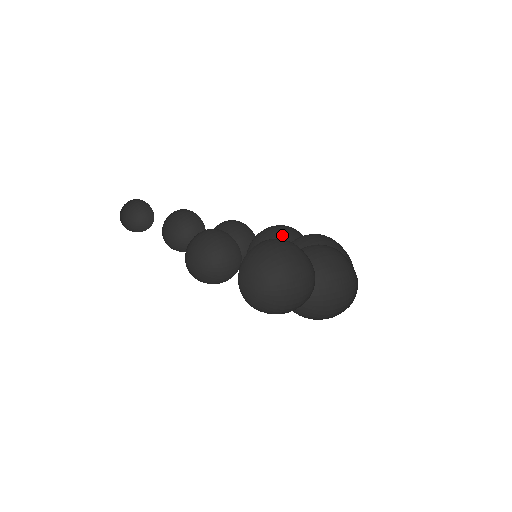
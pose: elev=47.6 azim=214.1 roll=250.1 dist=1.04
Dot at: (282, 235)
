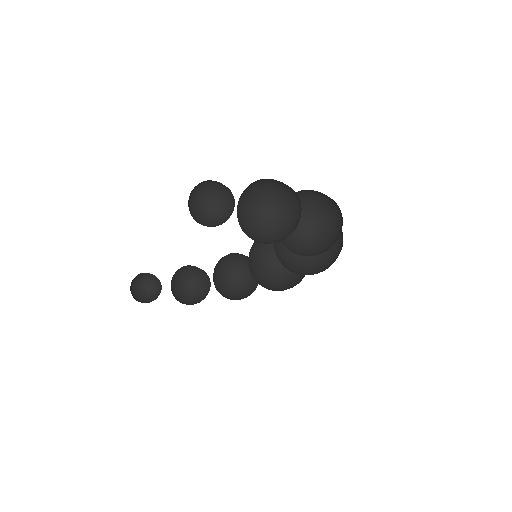
Dot at: (272, 245)
